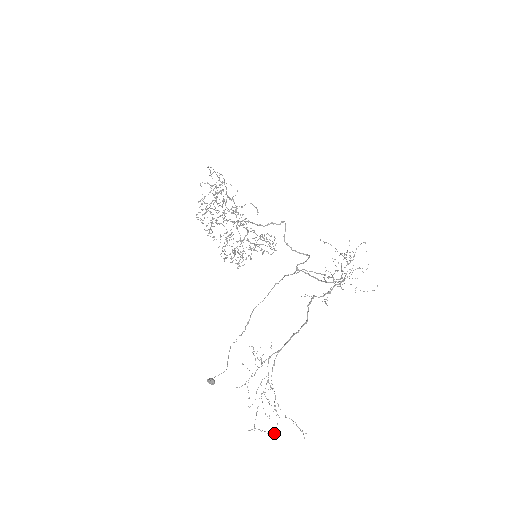
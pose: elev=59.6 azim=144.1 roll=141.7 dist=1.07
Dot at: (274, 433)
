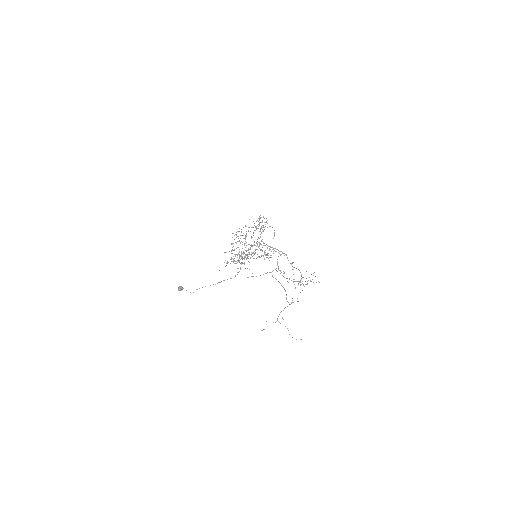
Dot at: (239, 262)
